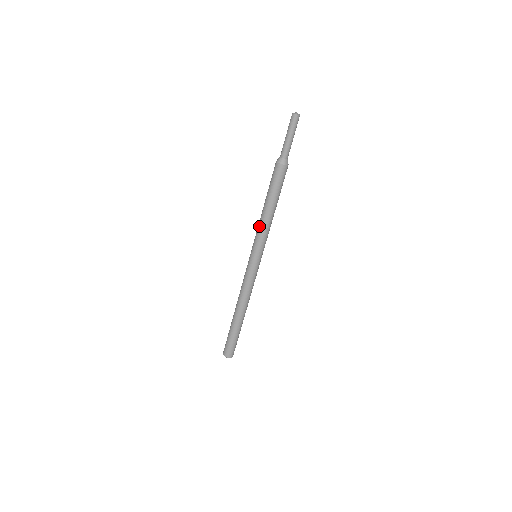
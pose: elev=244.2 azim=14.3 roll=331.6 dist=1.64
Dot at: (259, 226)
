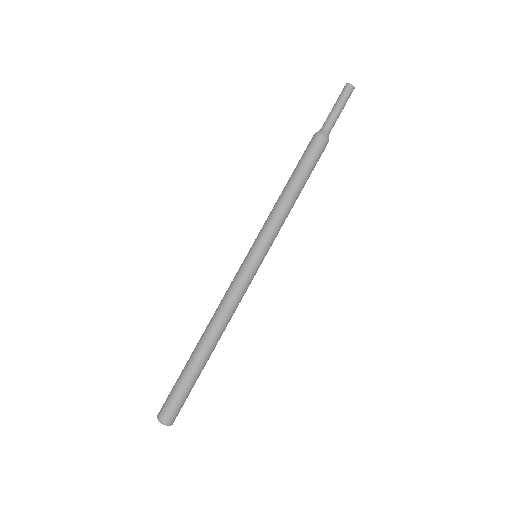
Dot at: (271, 211)
